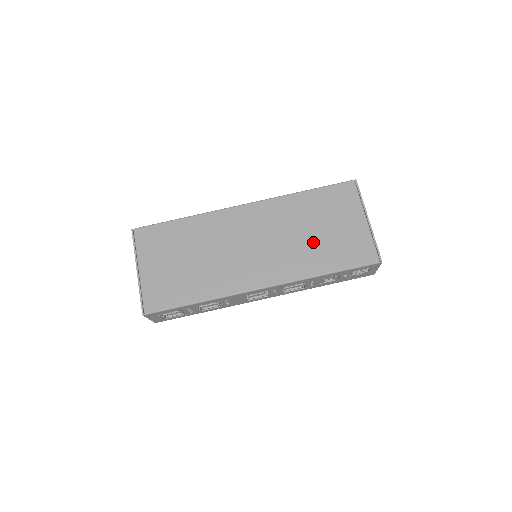
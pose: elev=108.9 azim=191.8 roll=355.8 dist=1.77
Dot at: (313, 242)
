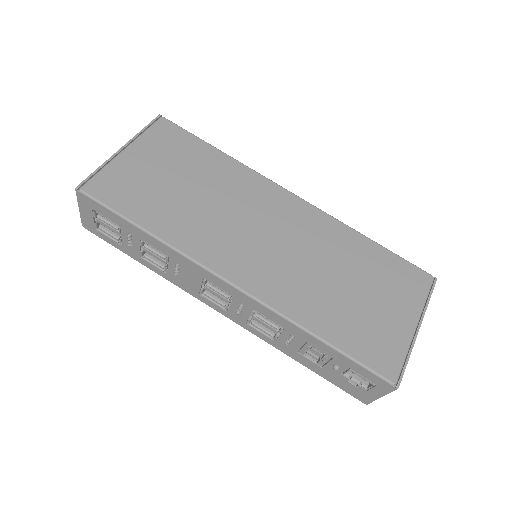
Dot at: (335, 292)
